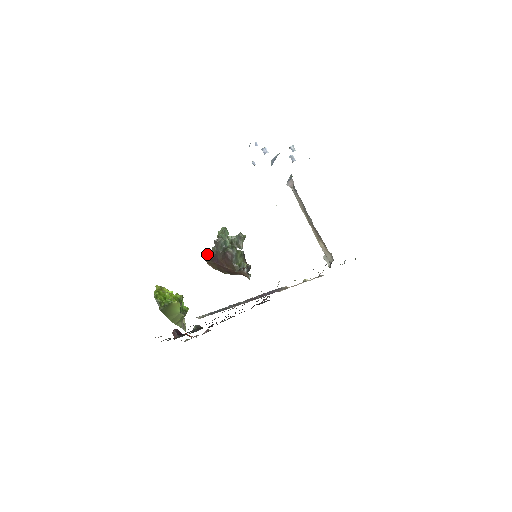
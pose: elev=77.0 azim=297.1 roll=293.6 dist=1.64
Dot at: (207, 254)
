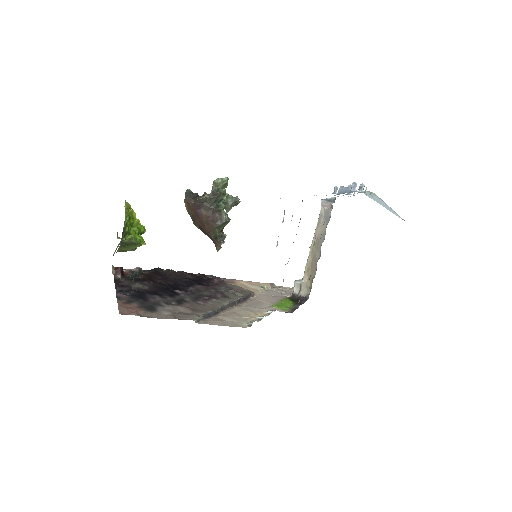
Dot at: (193, 194)
